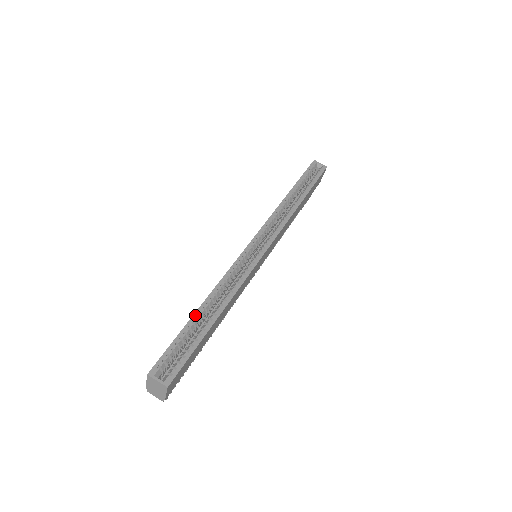
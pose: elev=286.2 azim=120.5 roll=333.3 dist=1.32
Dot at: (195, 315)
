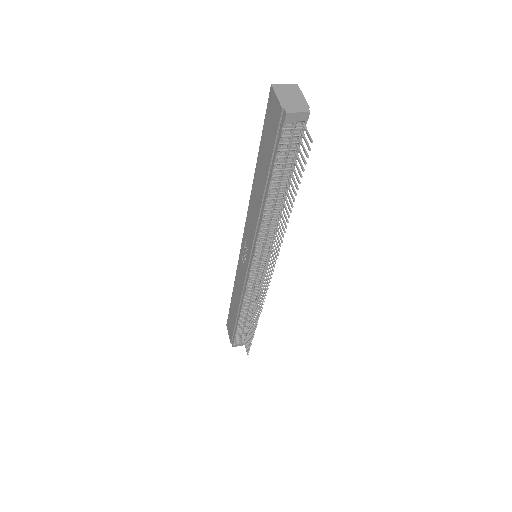
Dot at: (259, 159)
